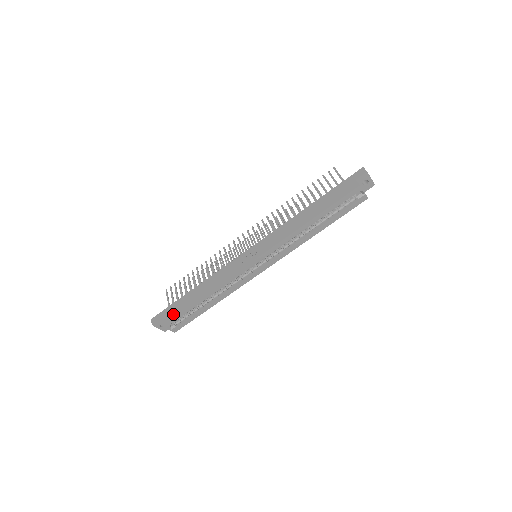
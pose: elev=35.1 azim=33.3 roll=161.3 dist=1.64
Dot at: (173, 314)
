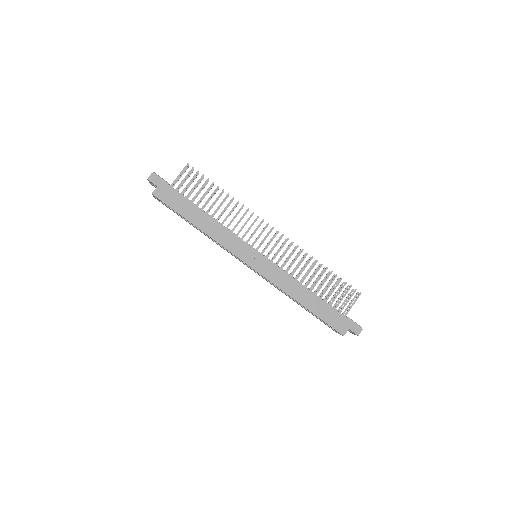
Dot at: (168, 201)
